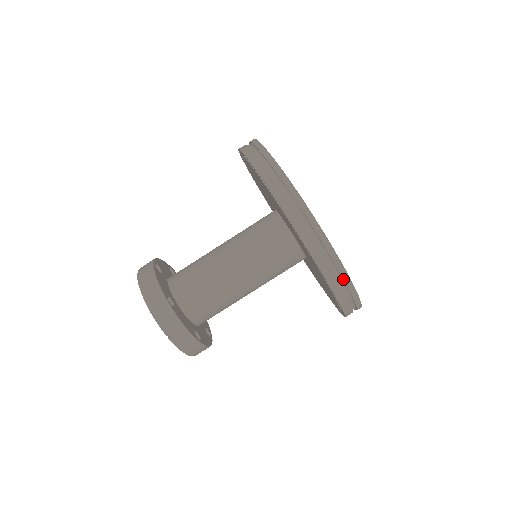
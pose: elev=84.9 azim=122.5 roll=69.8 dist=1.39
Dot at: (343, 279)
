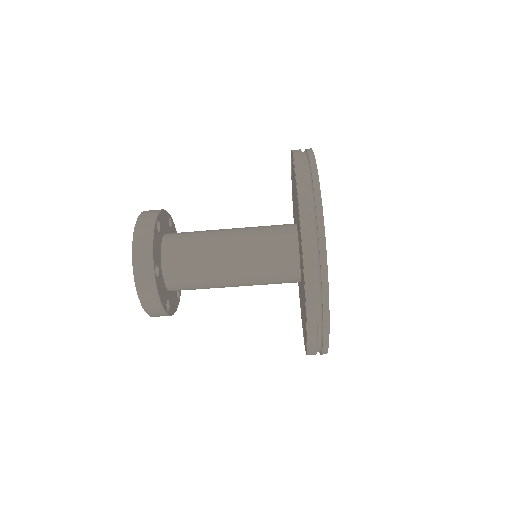
Dot at: (322, 342)
